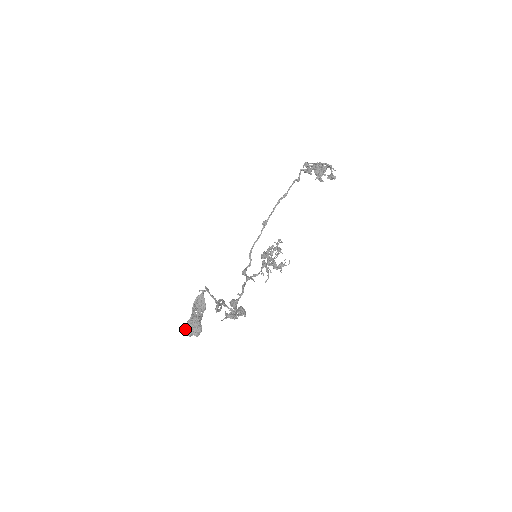
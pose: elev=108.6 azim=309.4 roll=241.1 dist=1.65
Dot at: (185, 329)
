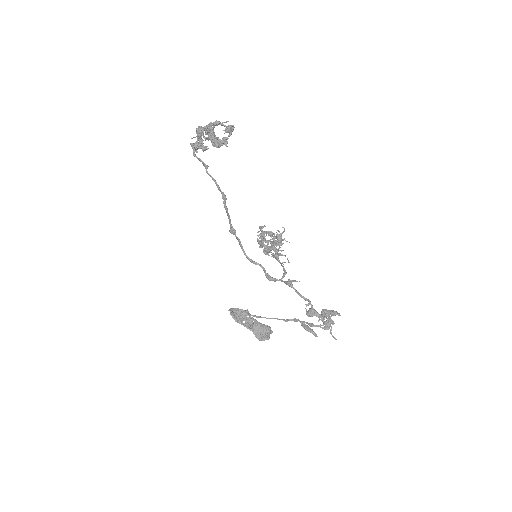
Dot at: occluded
